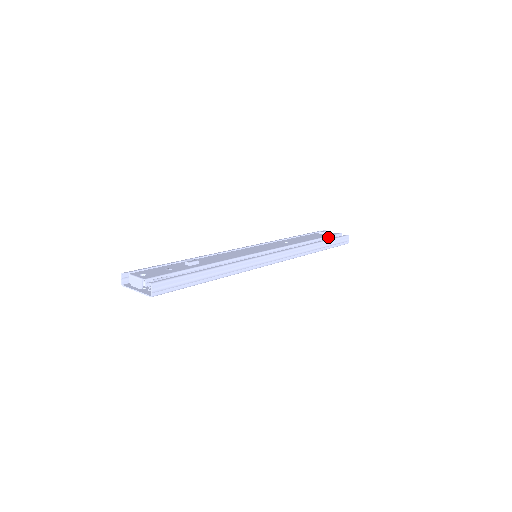
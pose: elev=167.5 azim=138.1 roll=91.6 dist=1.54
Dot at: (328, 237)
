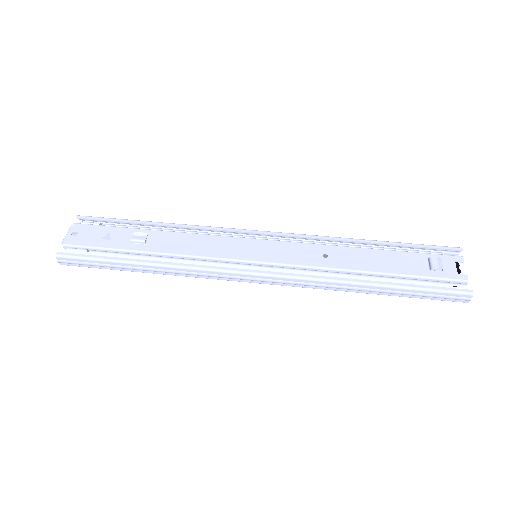
Dot at: (423, 278)
